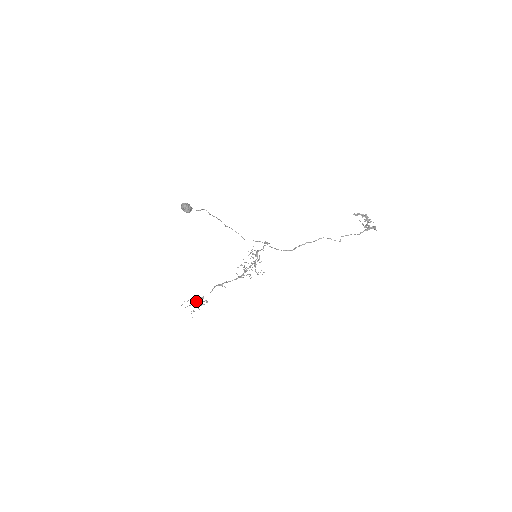
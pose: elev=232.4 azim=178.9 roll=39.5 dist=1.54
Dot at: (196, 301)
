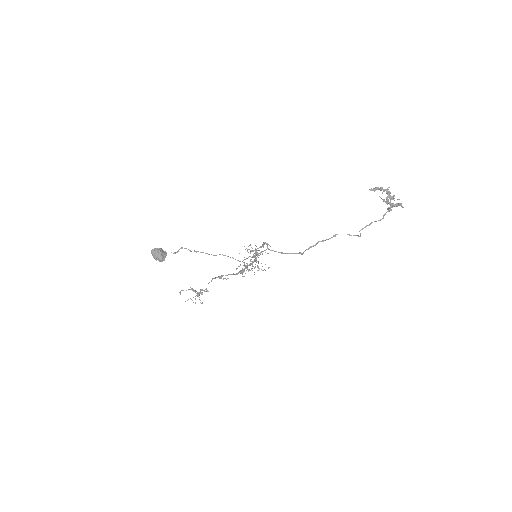
Dot at: (195, 292)
